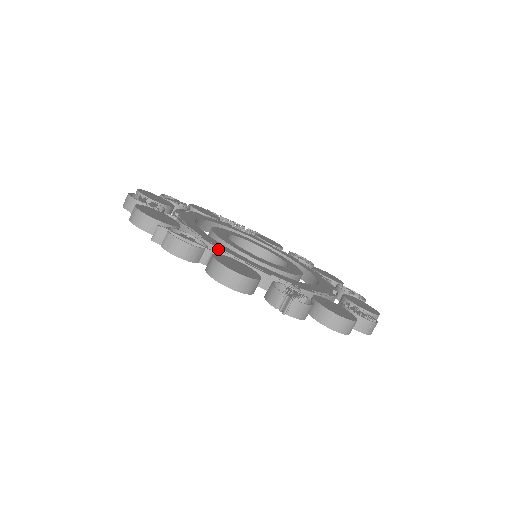
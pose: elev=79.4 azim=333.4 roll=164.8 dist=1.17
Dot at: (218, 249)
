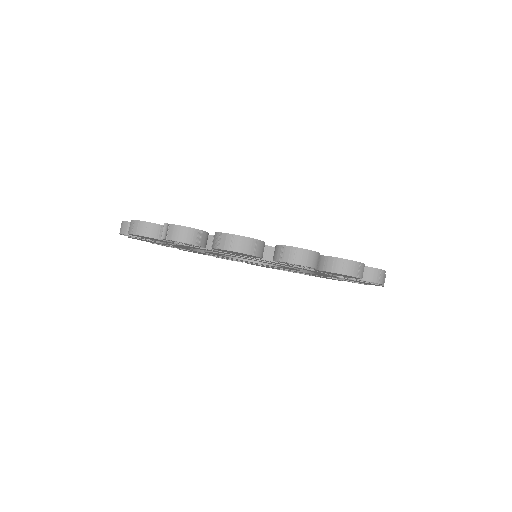
Dot at: occluded
